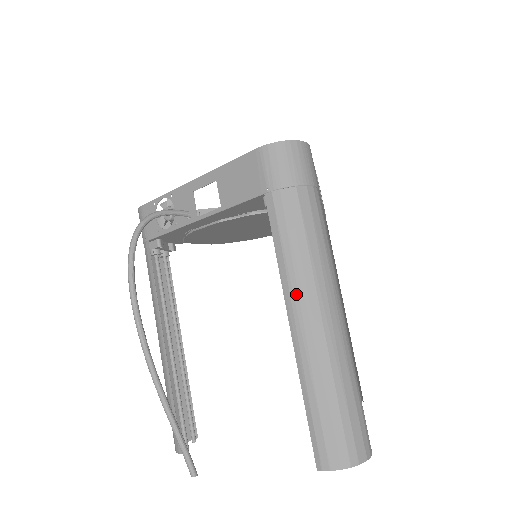
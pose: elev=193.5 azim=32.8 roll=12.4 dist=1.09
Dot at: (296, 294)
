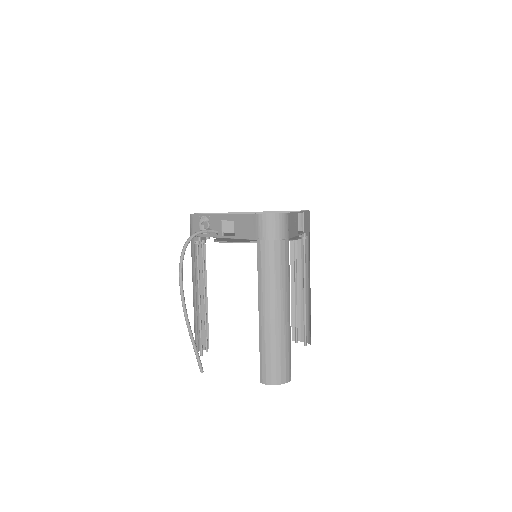
Dot at: (264, 297)
